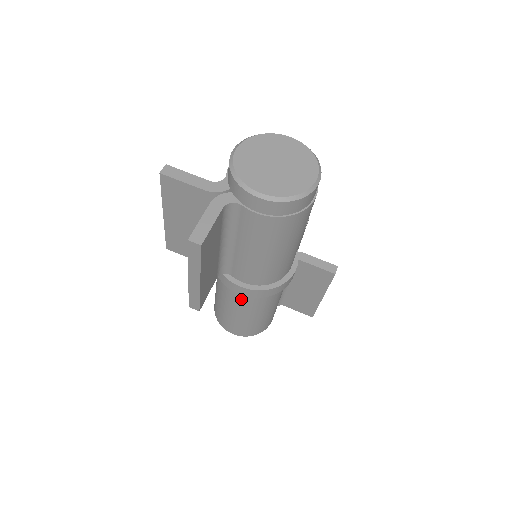
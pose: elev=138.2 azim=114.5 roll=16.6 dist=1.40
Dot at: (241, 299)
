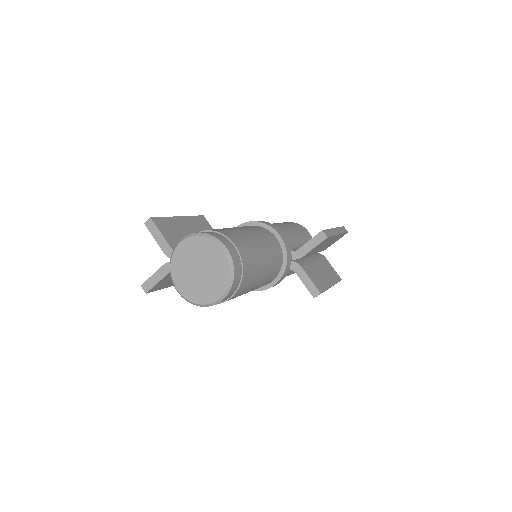
Dot at: occluded
